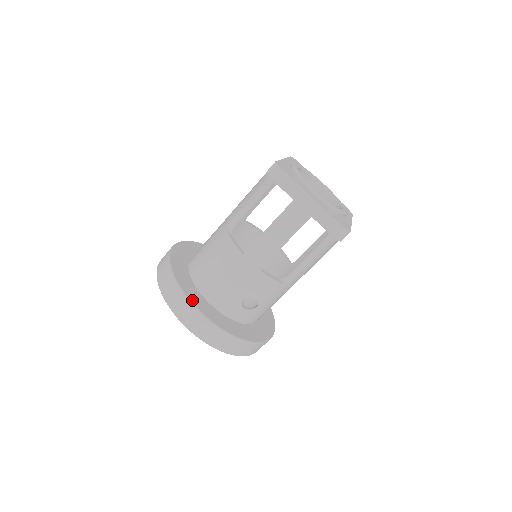
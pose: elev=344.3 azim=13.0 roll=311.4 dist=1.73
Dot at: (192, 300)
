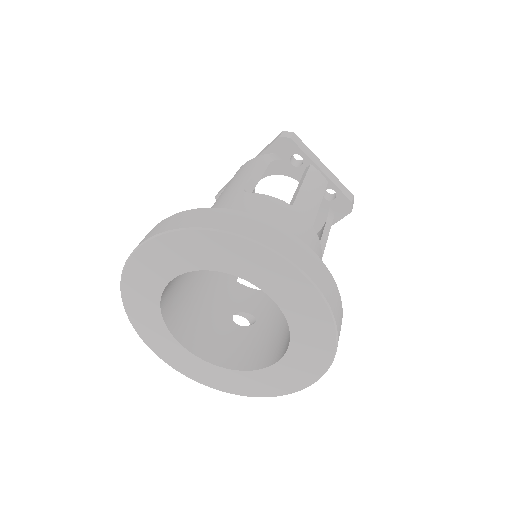
Dot at: occluded
